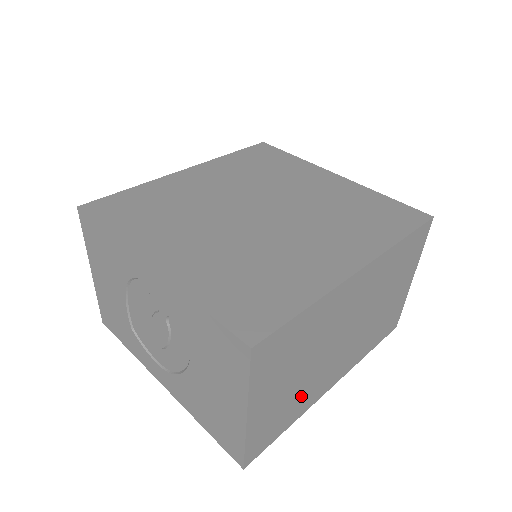
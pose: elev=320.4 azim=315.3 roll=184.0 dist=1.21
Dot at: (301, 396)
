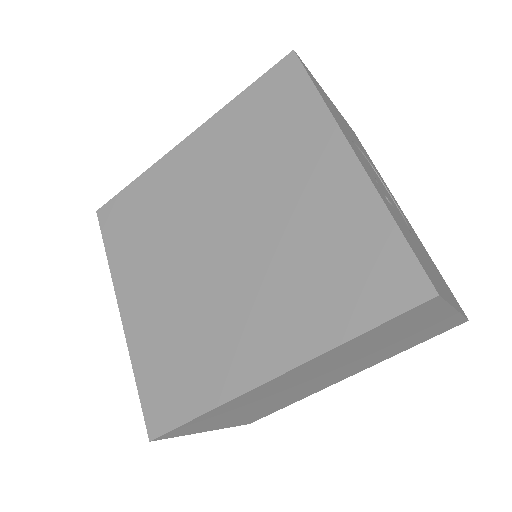
Dot at: (286, 400)
